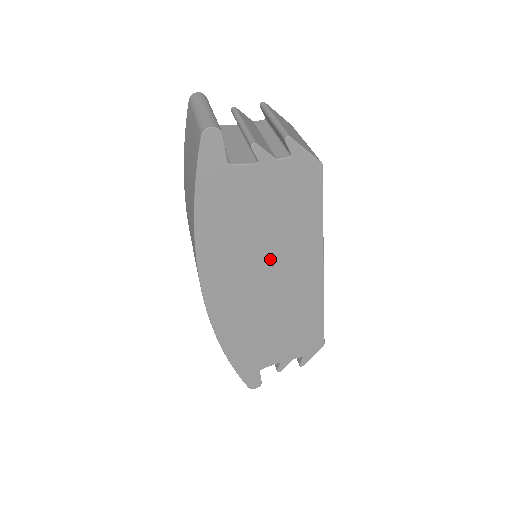
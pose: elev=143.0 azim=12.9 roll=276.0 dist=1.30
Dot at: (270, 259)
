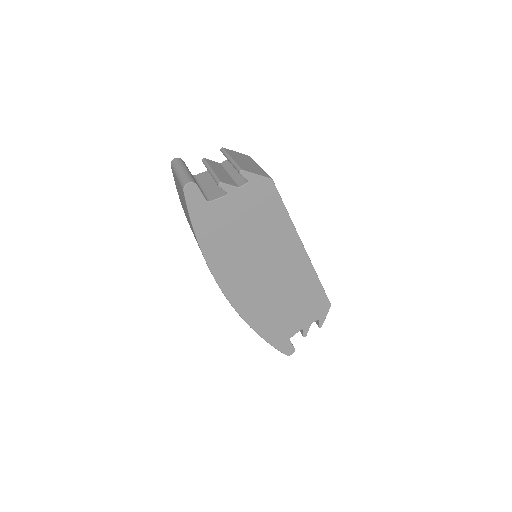
Dot at: (263, 255)
